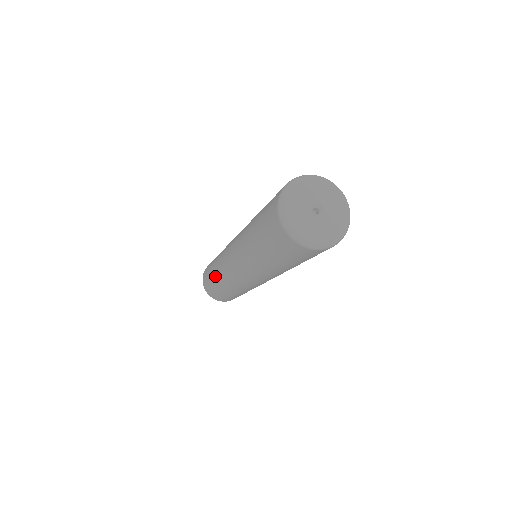
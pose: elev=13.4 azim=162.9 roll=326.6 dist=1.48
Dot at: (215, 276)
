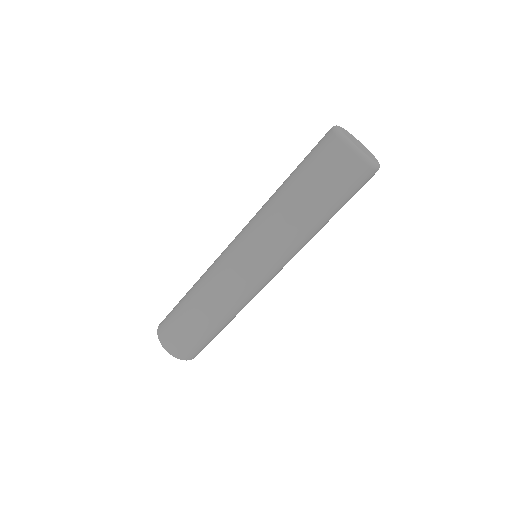
Dot at: (198, 302)
